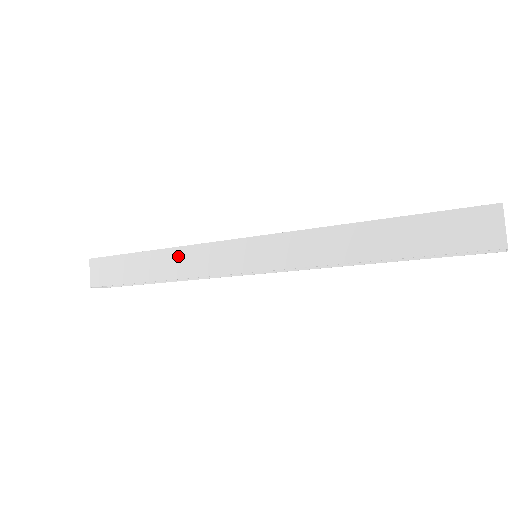
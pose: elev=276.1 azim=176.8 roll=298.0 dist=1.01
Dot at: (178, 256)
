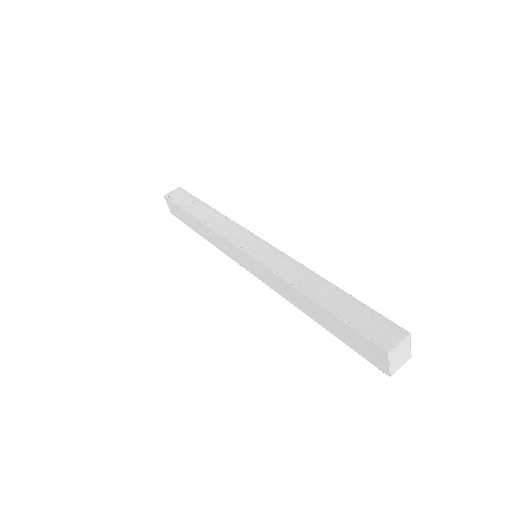
Dot at: (209, 232)
